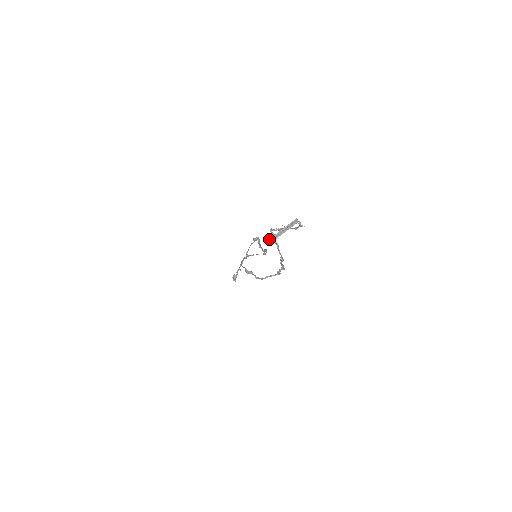
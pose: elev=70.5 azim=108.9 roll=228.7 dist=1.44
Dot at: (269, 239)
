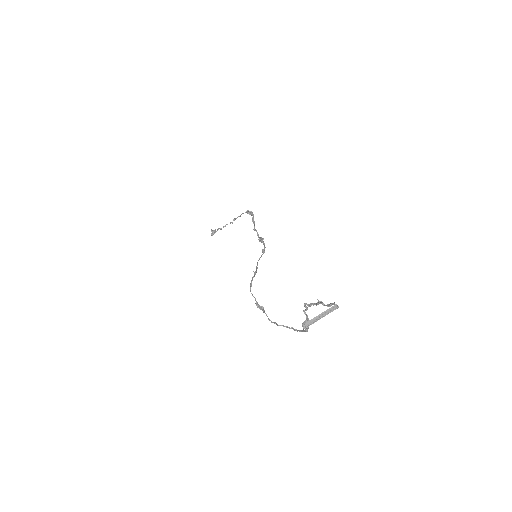
Dot at: (305, 323)
